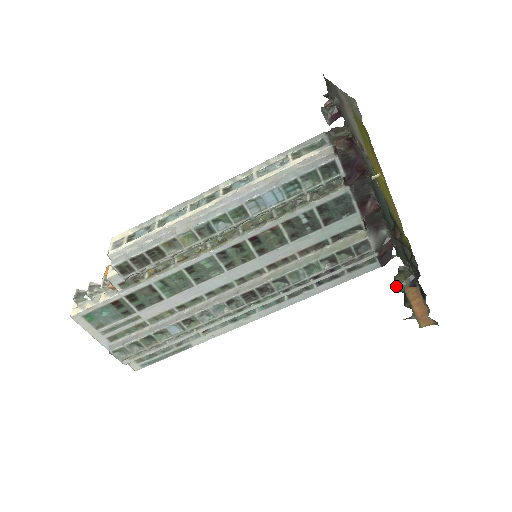
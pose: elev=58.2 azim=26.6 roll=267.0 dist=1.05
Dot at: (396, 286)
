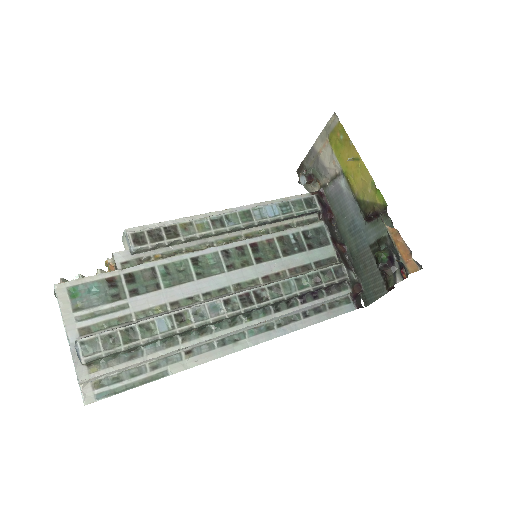
Dot at: (379, 257)
